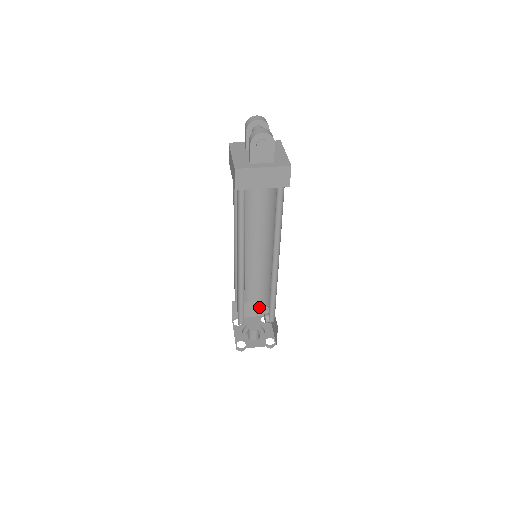
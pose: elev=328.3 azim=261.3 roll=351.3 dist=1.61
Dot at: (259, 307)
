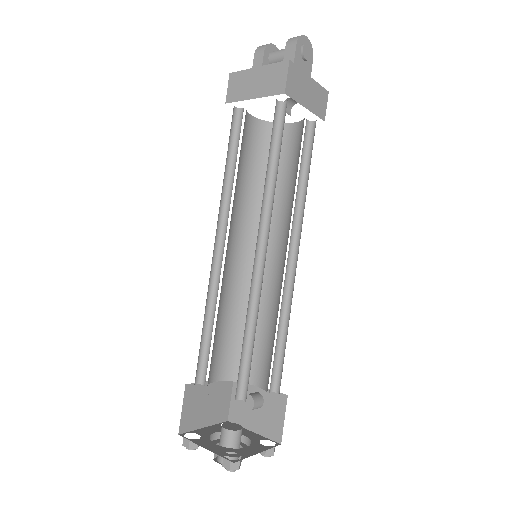
Dot at: (217, 401)
